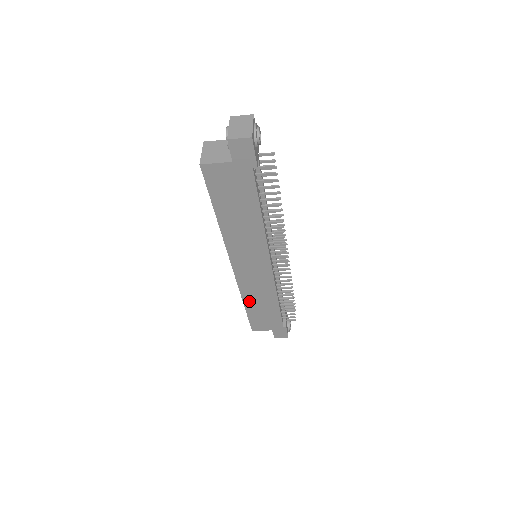
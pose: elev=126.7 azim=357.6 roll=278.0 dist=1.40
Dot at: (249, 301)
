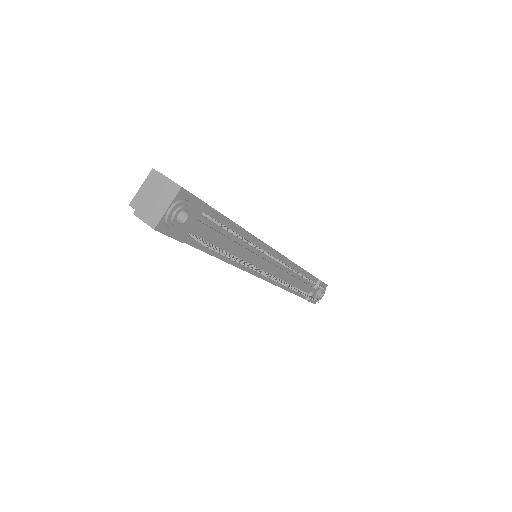
Dot at: occluded
